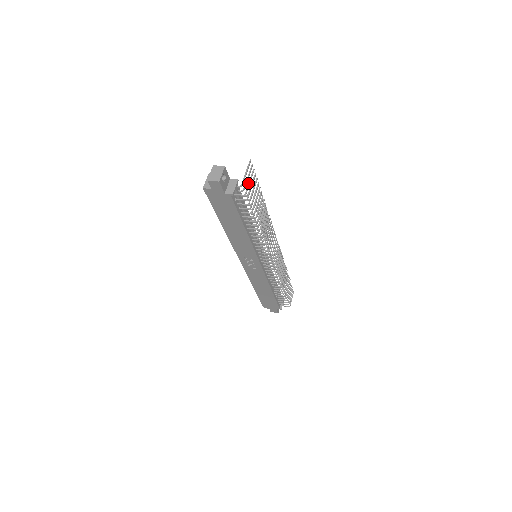
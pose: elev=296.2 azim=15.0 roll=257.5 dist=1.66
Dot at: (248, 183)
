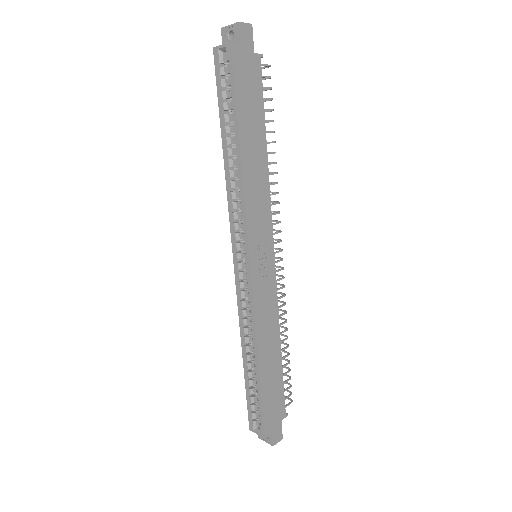
Dot at: occluded
